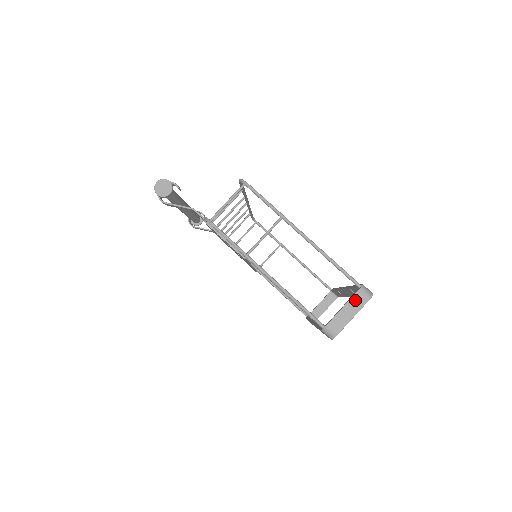
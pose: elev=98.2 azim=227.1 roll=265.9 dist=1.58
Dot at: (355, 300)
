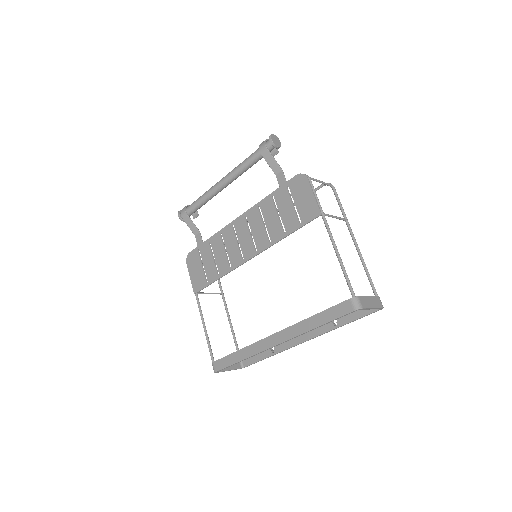
Dot at: (376, 299)
